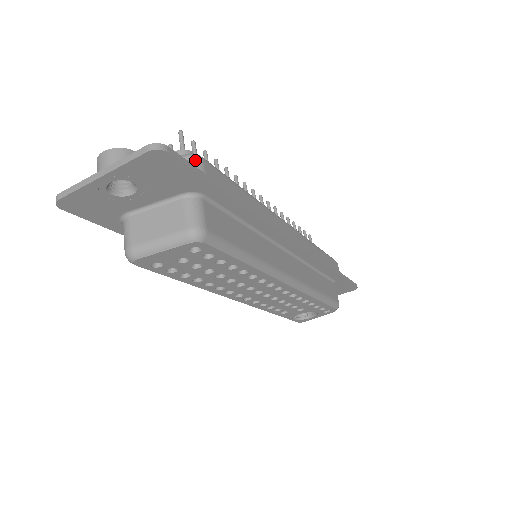
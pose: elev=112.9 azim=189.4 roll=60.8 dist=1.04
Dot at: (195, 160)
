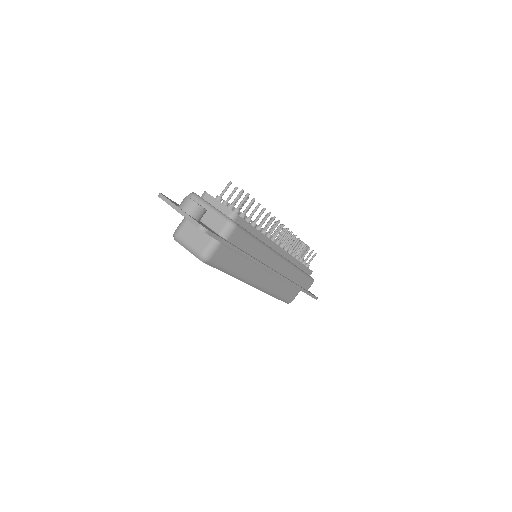
Dot at: (231, 227)
